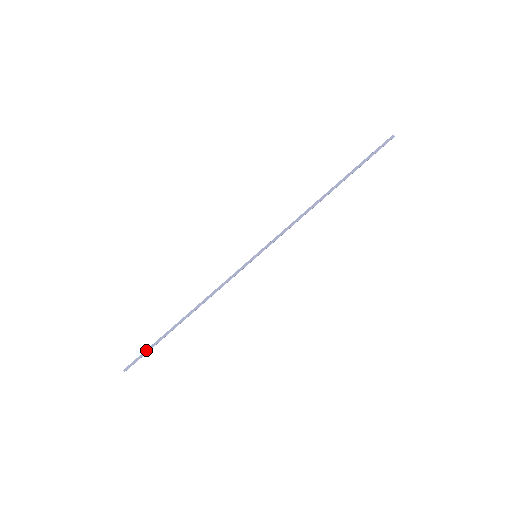
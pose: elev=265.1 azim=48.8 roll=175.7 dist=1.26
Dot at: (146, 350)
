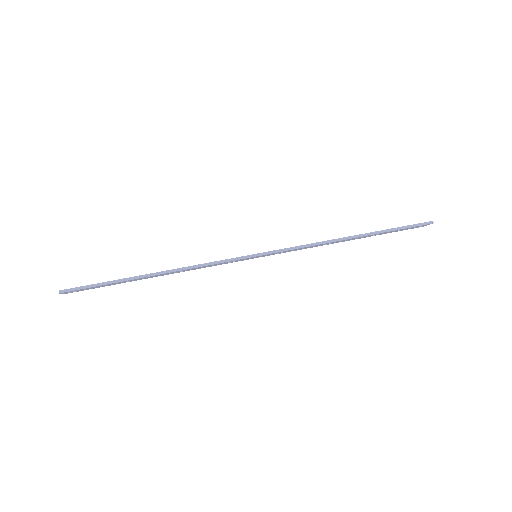
Dot at: occluded
